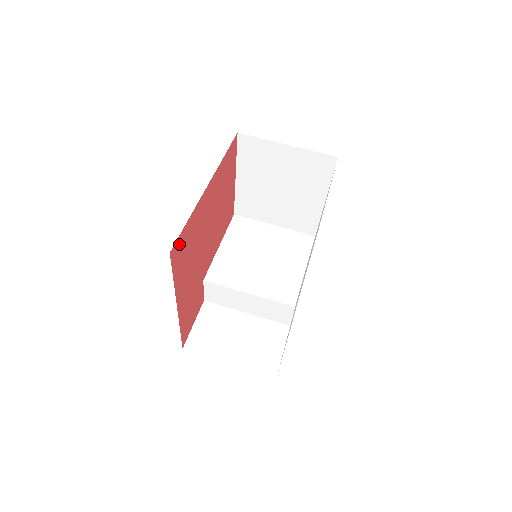
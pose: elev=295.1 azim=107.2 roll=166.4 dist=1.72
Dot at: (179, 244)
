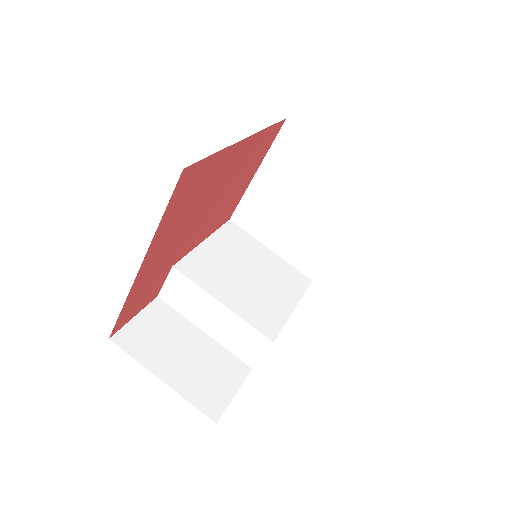
Dot at: (193, 173)
